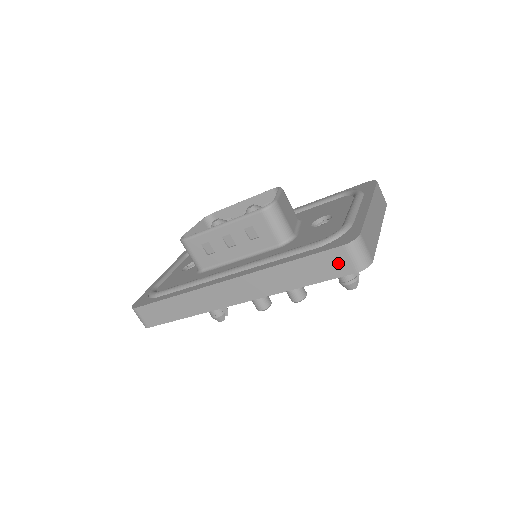
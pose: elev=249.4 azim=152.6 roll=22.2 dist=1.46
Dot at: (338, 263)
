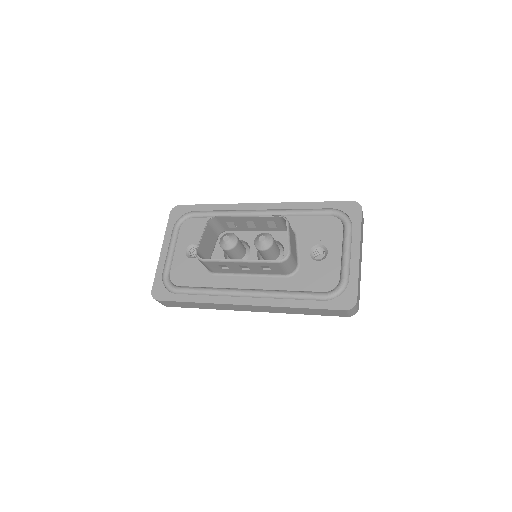
Dot at: (337, 313)
